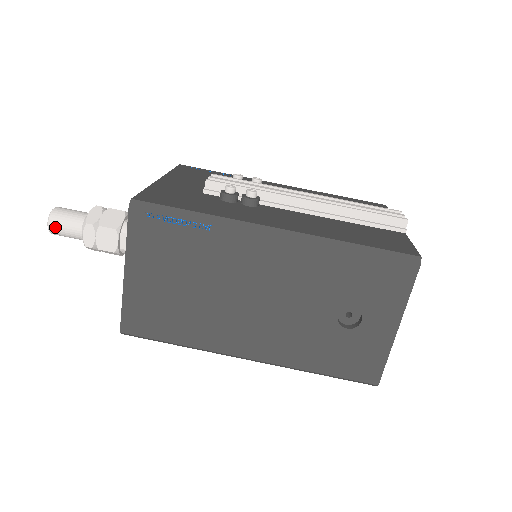
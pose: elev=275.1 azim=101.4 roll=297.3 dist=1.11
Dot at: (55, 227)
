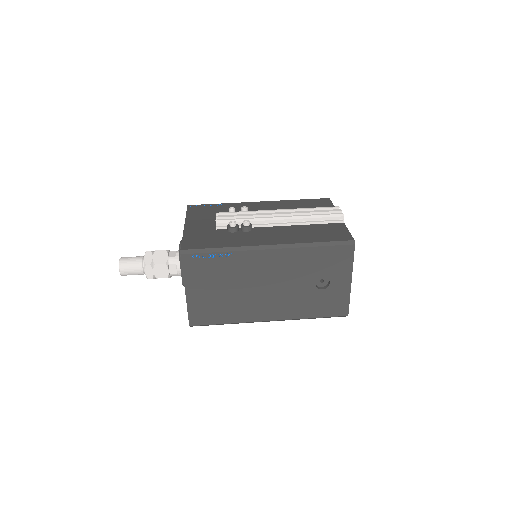
Dot at: (125, 272)
